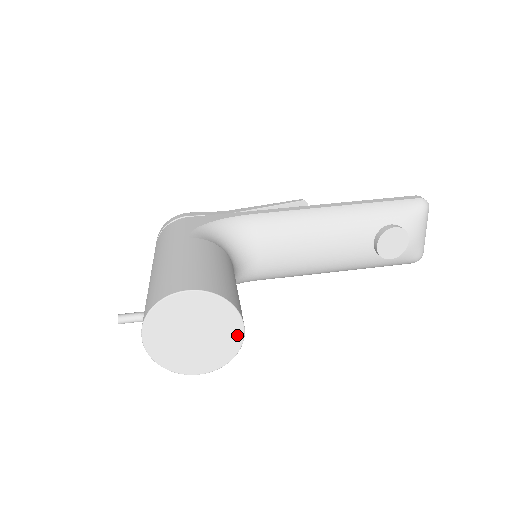
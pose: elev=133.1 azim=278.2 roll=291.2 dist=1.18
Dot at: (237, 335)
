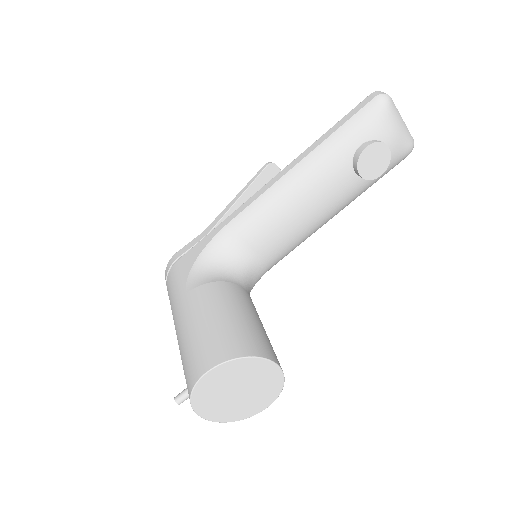
Dot at: (273, 370)
